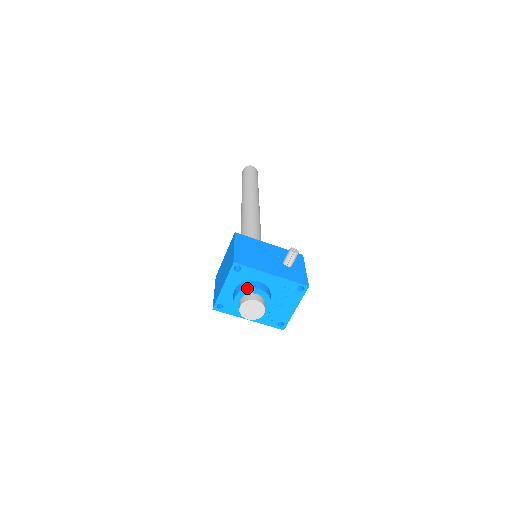
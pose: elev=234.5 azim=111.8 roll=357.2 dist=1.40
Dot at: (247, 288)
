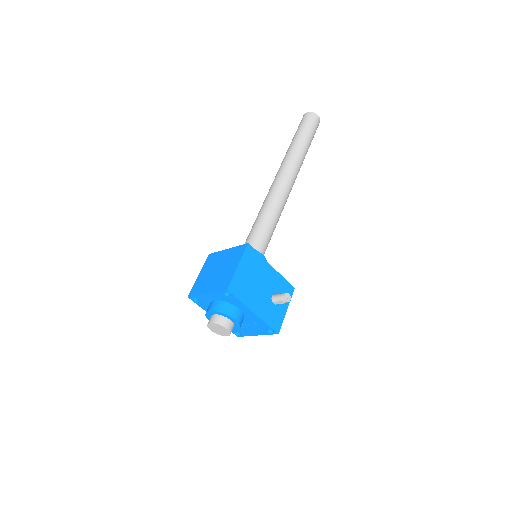
Dot at: (225, 313)
